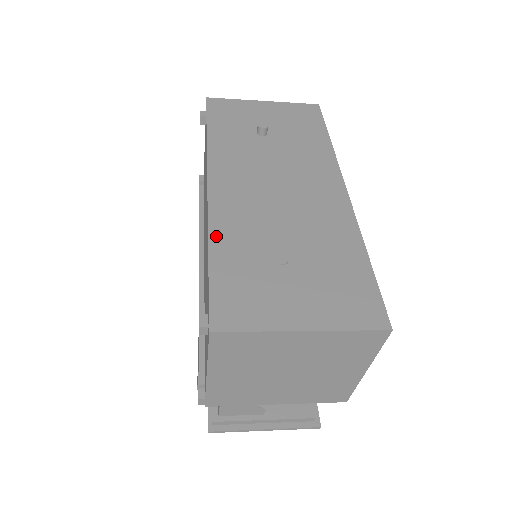
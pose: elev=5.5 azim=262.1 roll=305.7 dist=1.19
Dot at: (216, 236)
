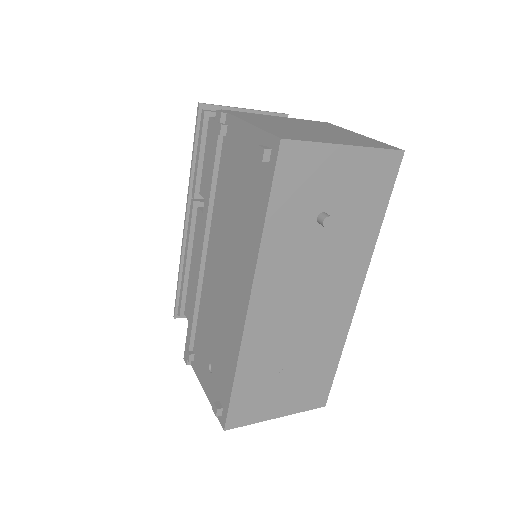
Dot at: (243, 362)
